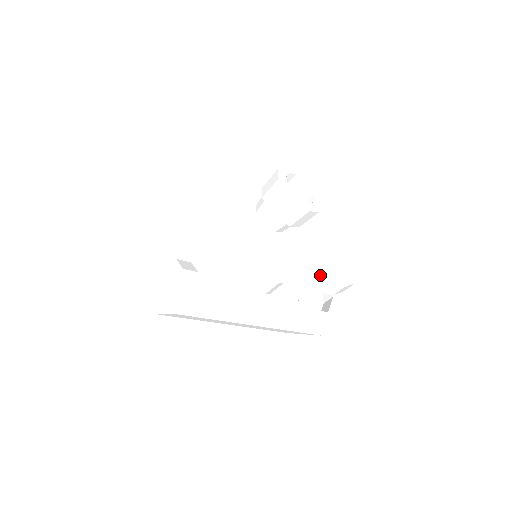
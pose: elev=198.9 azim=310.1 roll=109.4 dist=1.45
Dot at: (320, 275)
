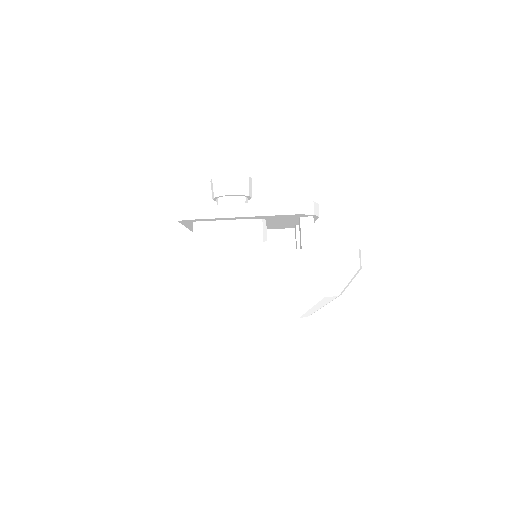
Dot at: occluded
